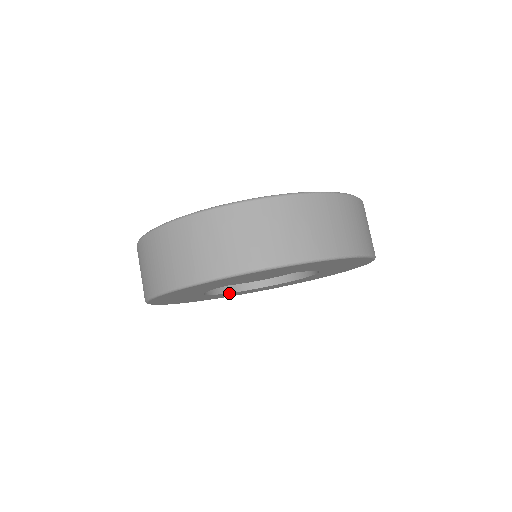
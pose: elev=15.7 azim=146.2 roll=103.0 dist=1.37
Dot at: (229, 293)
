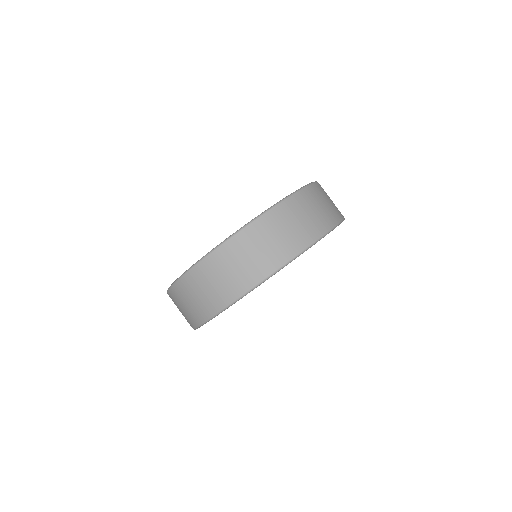
Dot at: occluded
